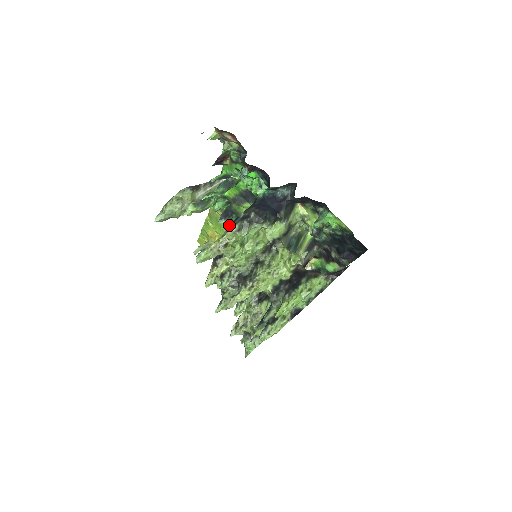
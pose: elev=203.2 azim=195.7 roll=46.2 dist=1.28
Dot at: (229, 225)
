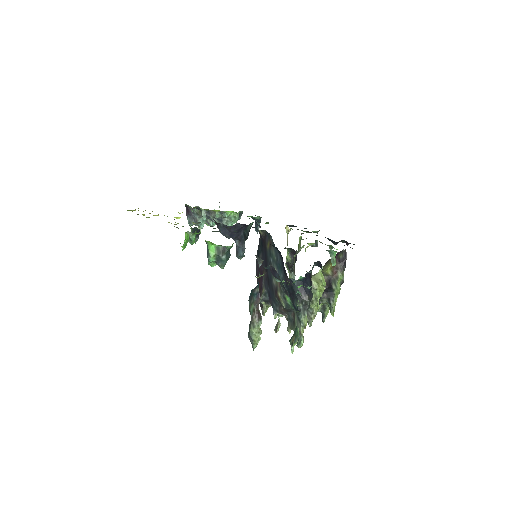
Dot at: occluded
